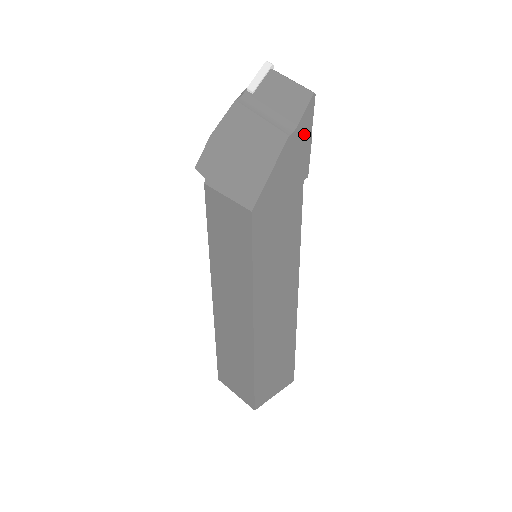
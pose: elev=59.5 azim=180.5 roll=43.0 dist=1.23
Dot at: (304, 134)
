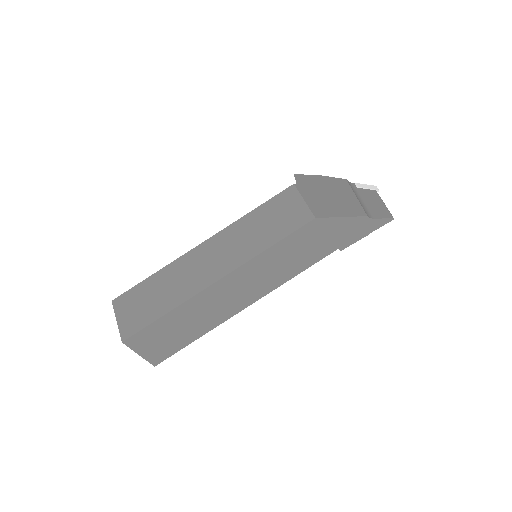
Dot at: (369, 228)
